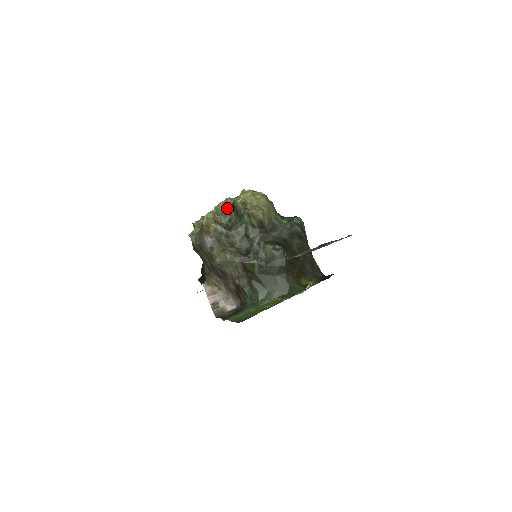
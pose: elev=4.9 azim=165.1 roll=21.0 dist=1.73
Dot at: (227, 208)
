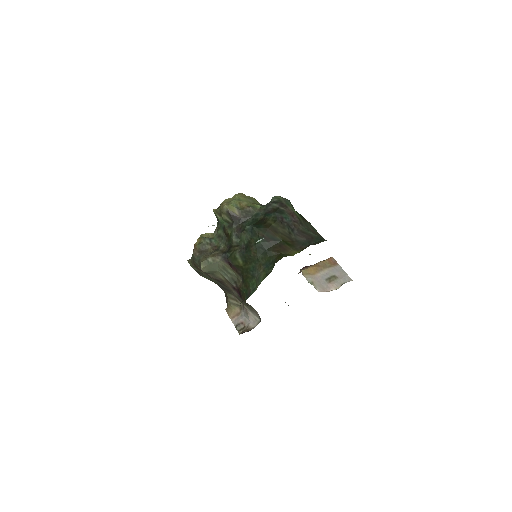
Dot at: occluded
